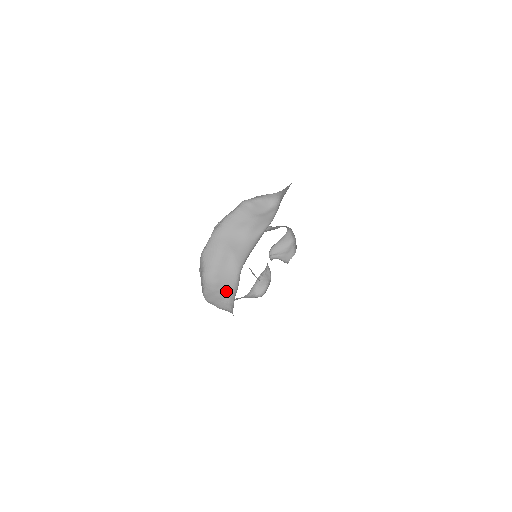
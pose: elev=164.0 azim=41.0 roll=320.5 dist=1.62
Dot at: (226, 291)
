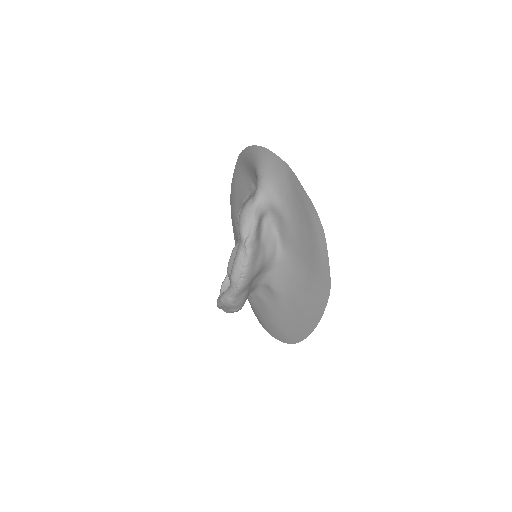
Dot at: occluded
